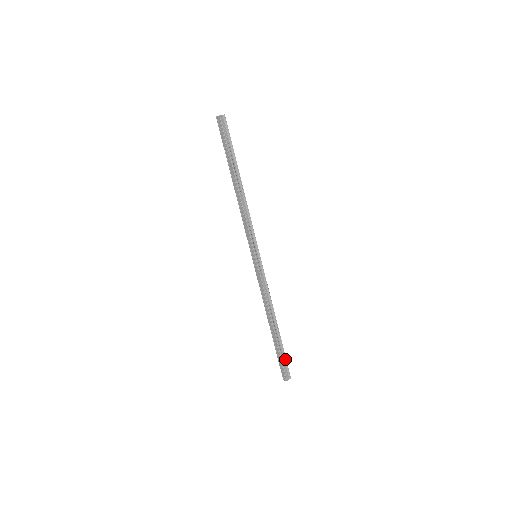
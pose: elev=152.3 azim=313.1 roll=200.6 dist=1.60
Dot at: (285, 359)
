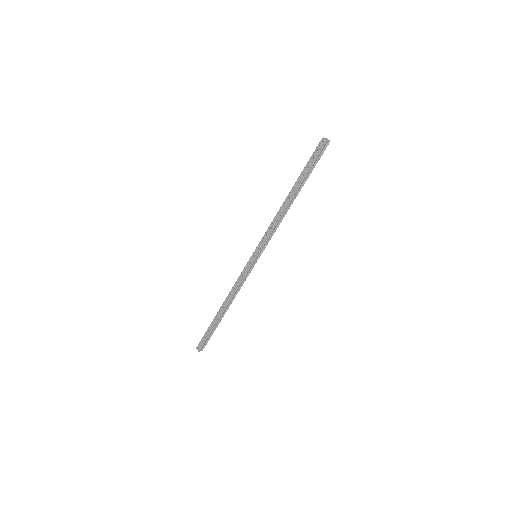
Dot at: (210, 336)
